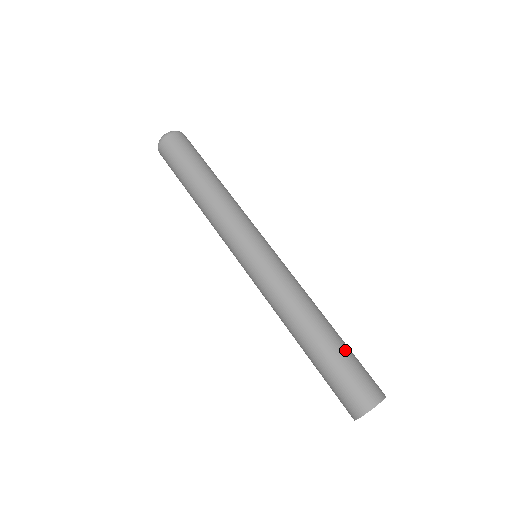
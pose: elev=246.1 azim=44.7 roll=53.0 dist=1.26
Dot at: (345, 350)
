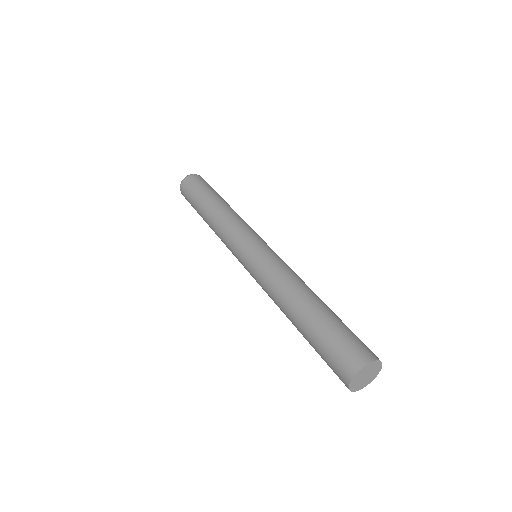
Dot at: (340, 319)
